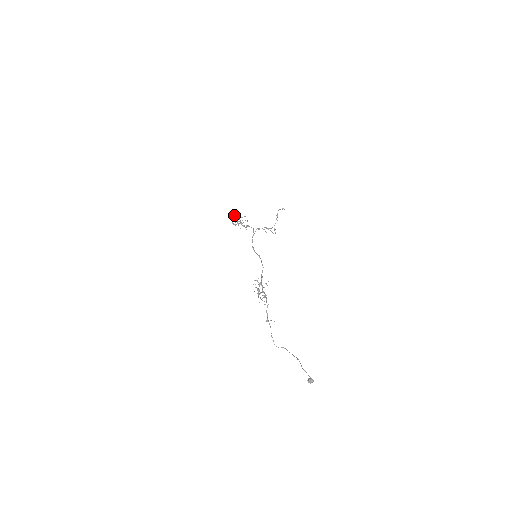
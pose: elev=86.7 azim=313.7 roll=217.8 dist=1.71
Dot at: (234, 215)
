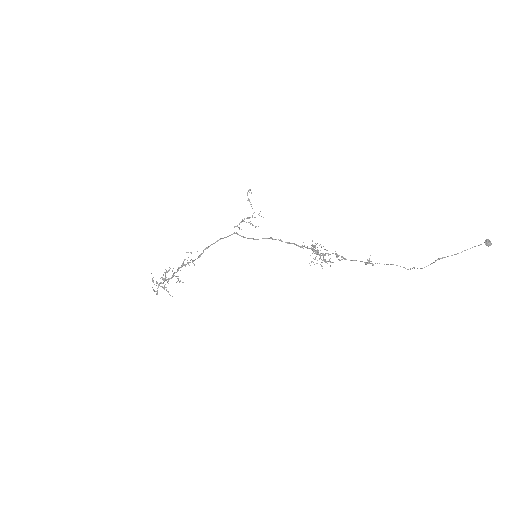
Dot at: occluded
